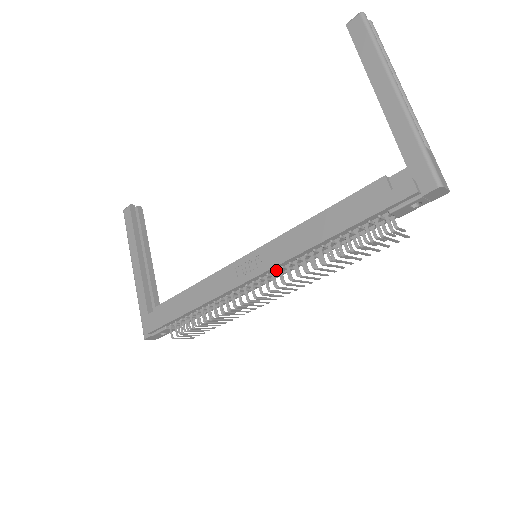
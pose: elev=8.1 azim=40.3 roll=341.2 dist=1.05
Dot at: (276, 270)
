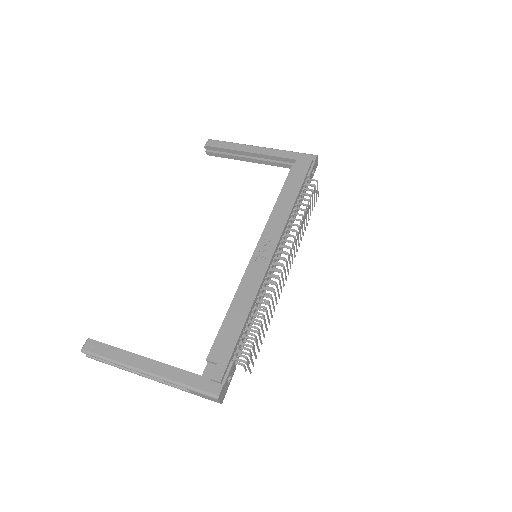
Dot at: (281, 242)
